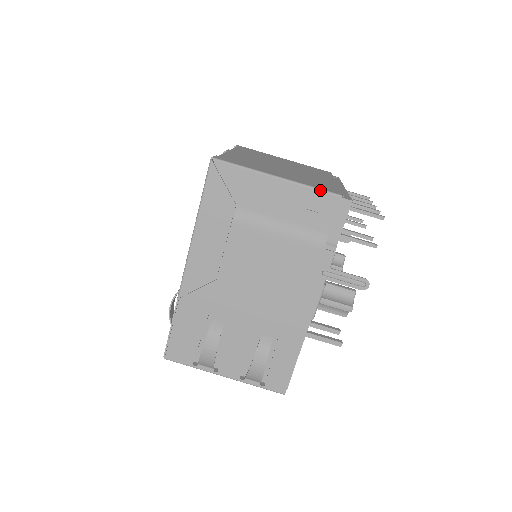
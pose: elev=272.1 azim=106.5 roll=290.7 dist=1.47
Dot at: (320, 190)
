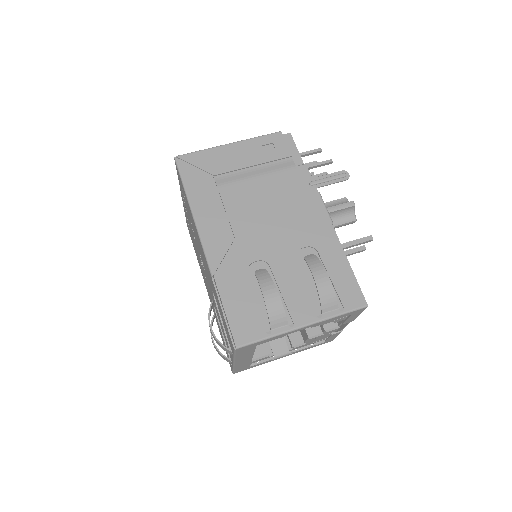
Dot at: (264, 135)
